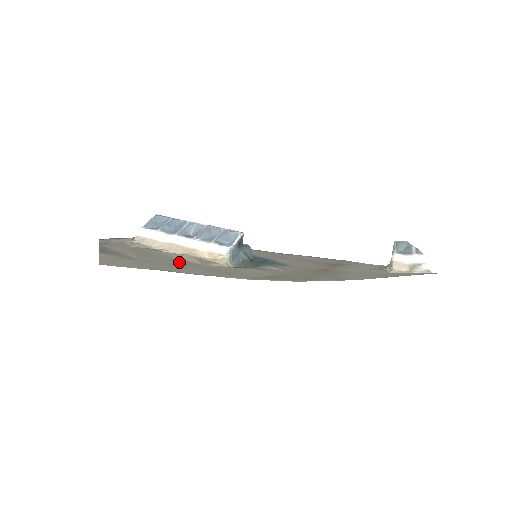
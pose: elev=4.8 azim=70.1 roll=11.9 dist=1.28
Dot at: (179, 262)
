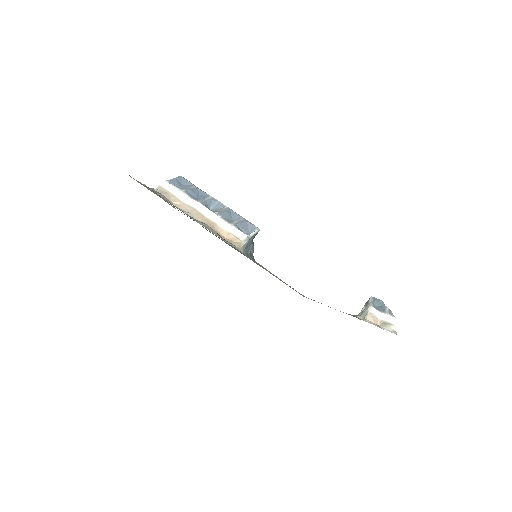
Dot at: occluded
